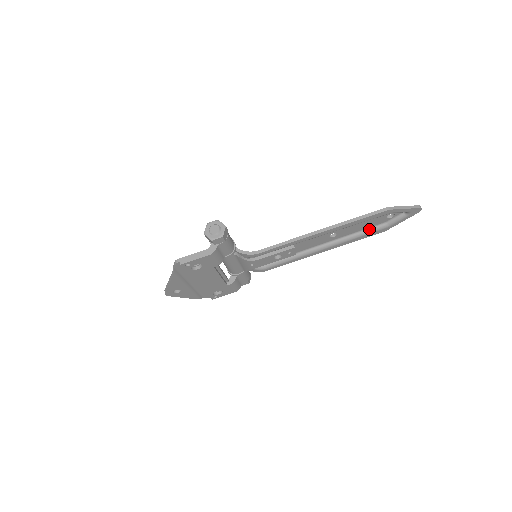
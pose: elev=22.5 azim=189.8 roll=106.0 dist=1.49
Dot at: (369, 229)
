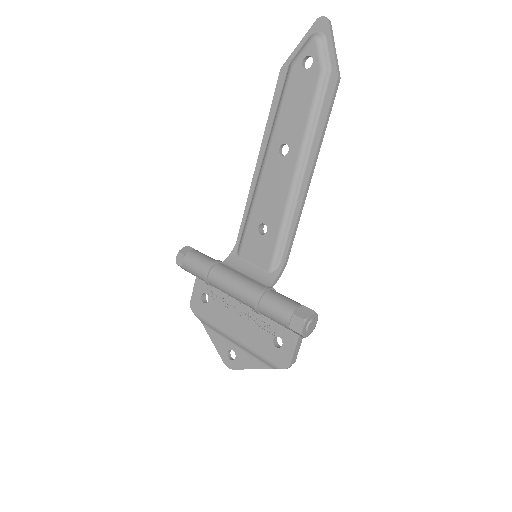
Dot at: (288, 94)
